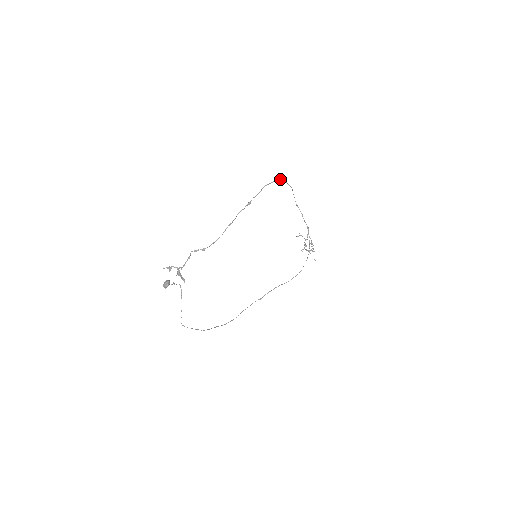
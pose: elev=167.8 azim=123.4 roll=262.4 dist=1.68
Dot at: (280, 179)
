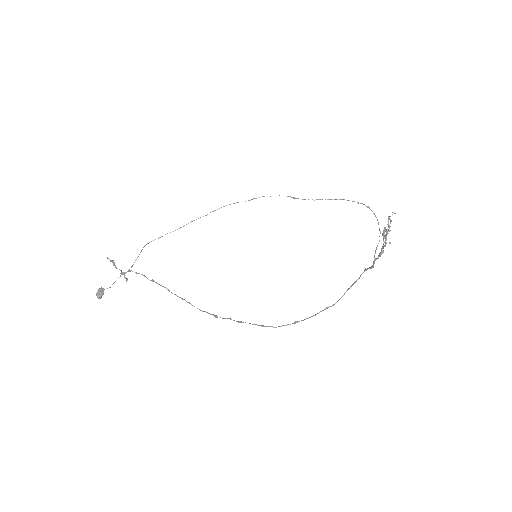
Dot at: occluded
